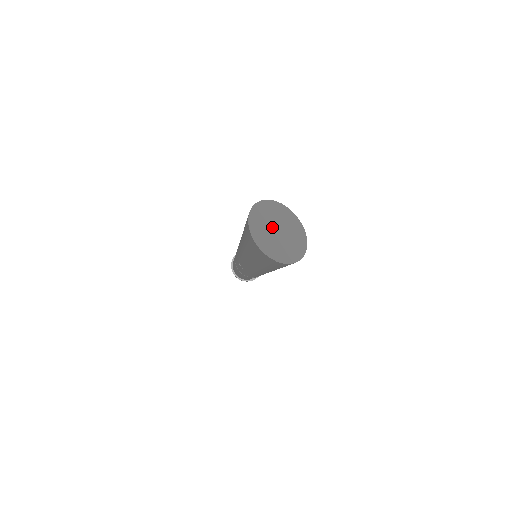
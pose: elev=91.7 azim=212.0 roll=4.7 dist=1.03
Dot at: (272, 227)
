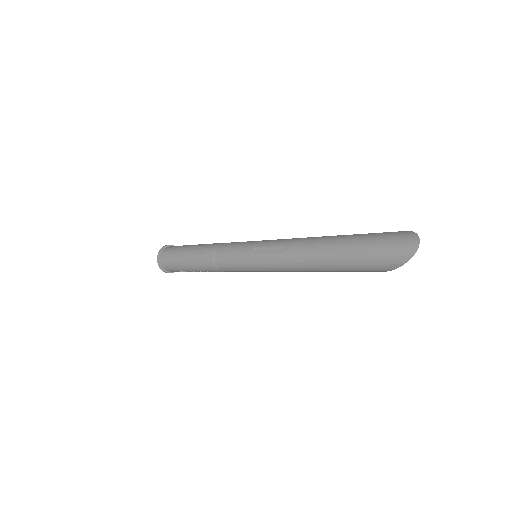
Dot at: occluded
